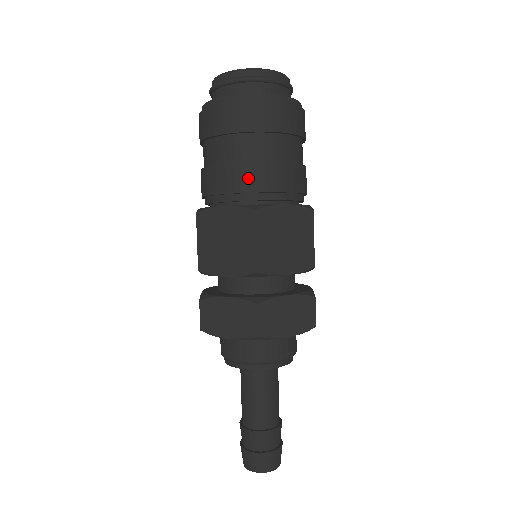
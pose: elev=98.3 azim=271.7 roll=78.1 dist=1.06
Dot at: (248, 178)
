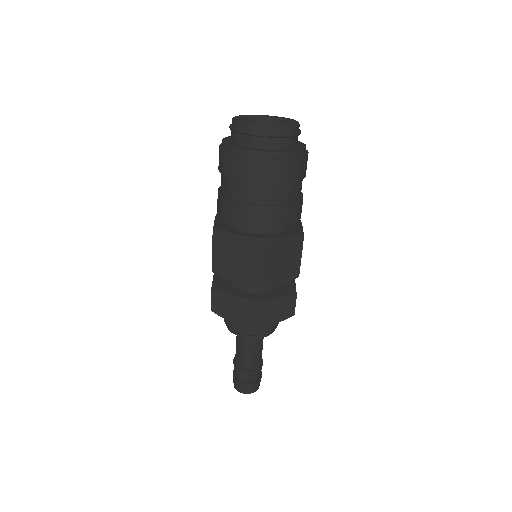
Dot at: (256, 217)
